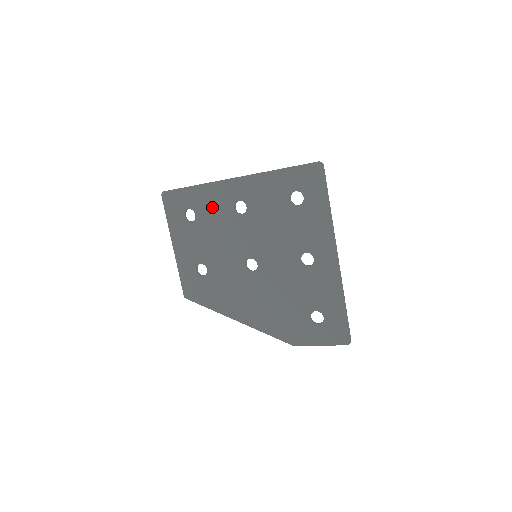
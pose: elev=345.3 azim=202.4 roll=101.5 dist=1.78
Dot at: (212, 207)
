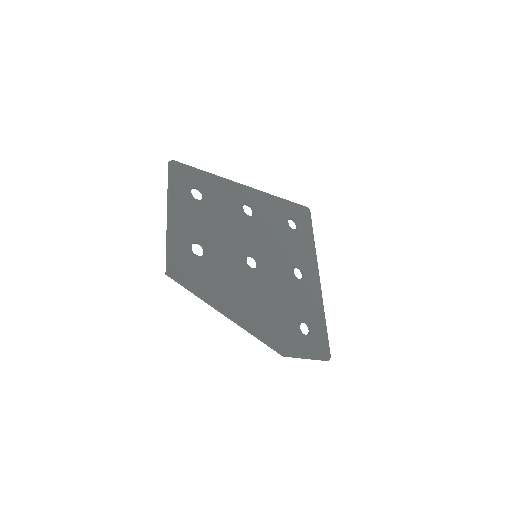
Dot at: (222, 197)
